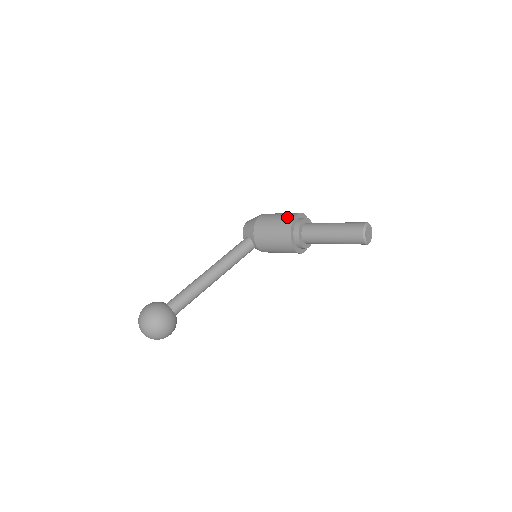
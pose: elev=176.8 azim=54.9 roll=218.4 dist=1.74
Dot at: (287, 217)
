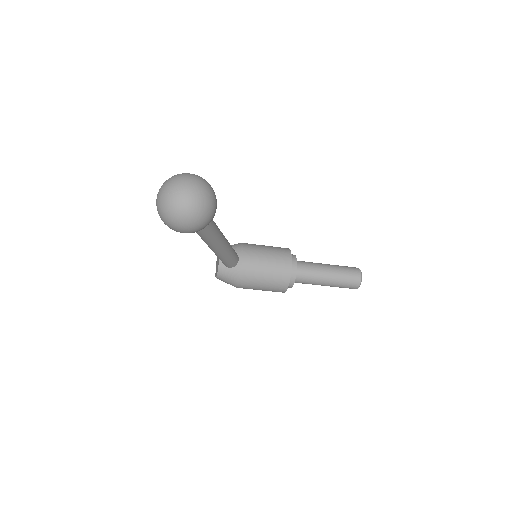
Dot at: occluded
